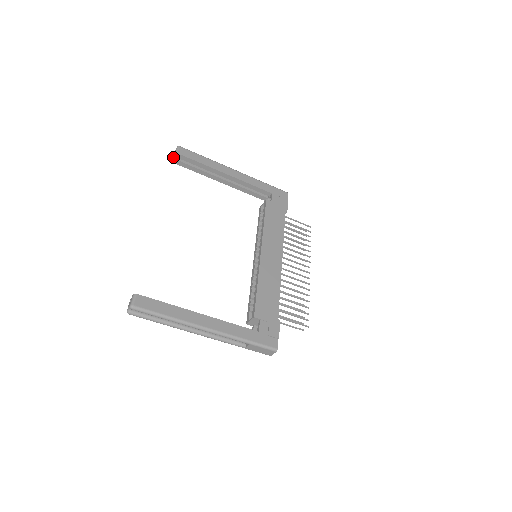
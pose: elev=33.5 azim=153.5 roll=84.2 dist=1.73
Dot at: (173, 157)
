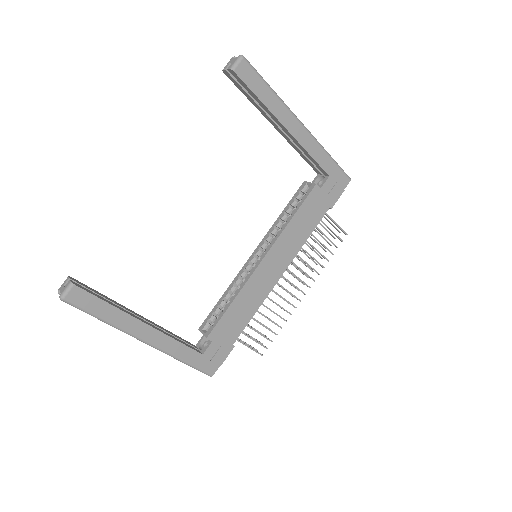
Dot at: (227, 67)
